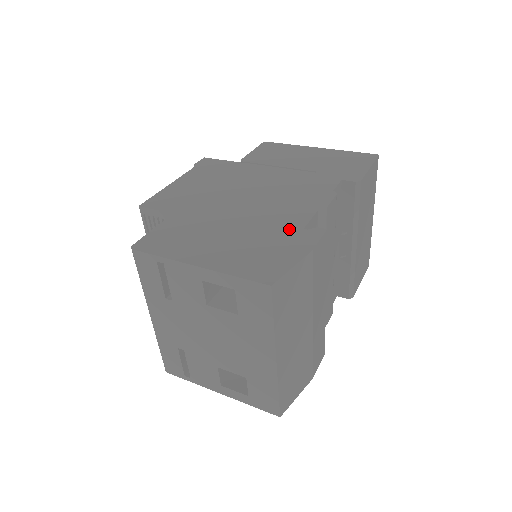
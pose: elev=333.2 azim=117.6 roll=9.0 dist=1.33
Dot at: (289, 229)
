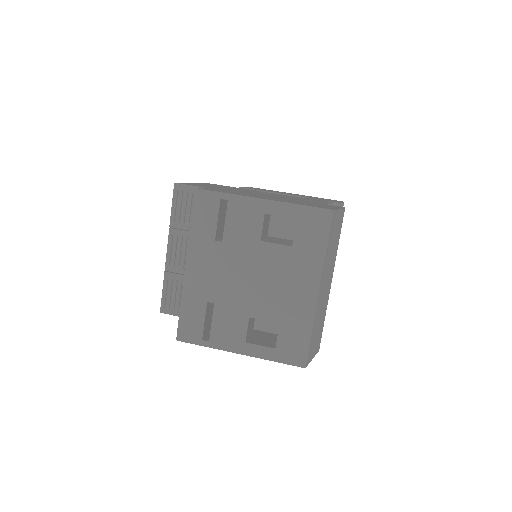
Dot at: (317, 203)
